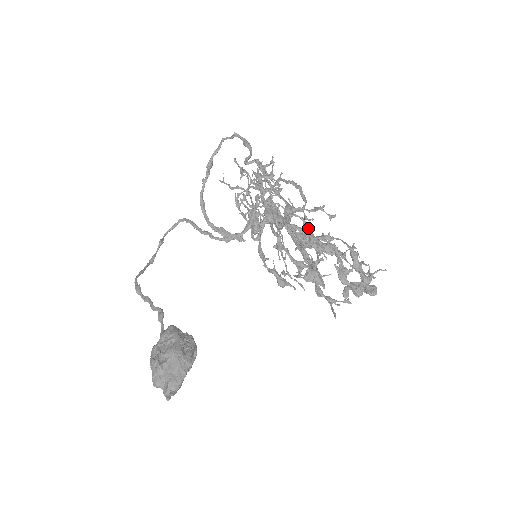
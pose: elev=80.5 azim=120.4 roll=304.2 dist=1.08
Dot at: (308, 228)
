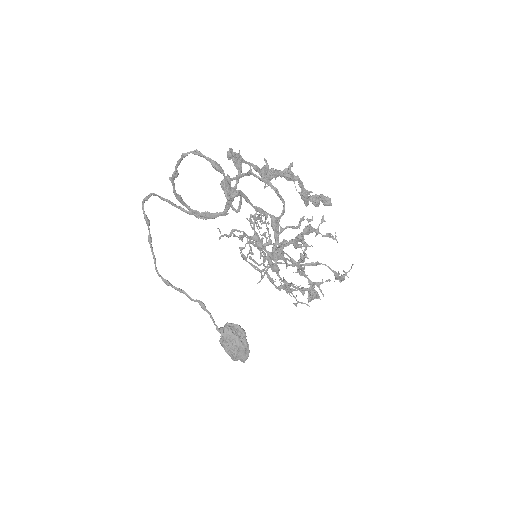
Dot at: (297, 247)
